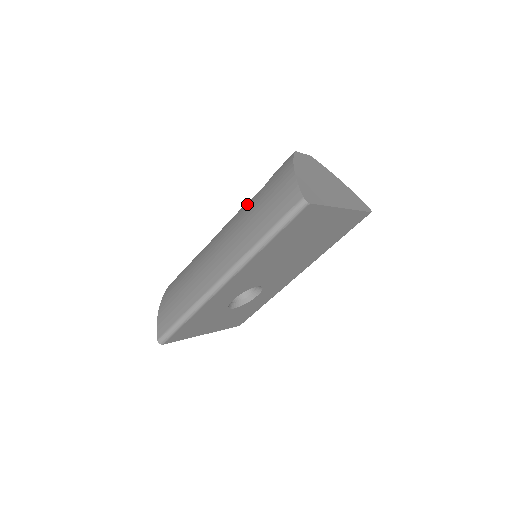
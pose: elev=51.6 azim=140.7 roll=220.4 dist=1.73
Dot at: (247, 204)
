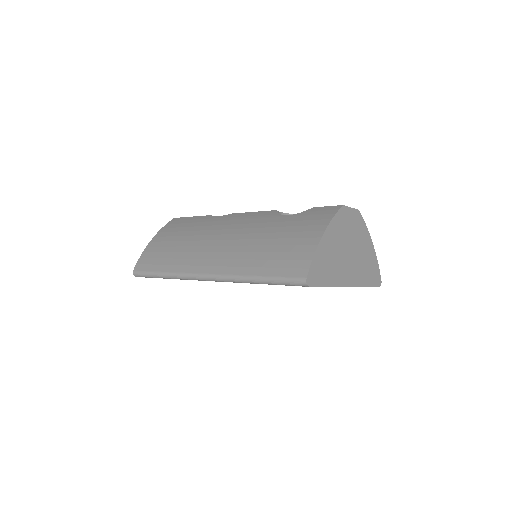
Dot at: (272, 216)
